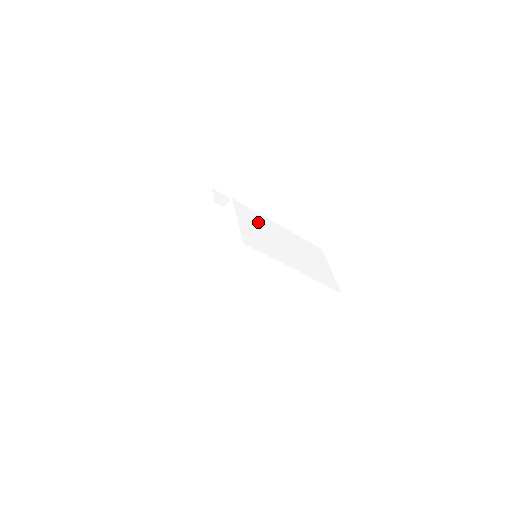
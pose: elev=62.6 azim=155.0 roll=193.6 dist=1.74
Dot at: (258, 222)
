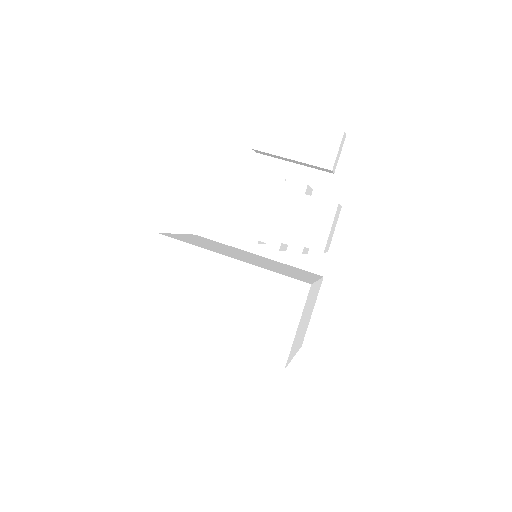
Dot at: (183, 265)
